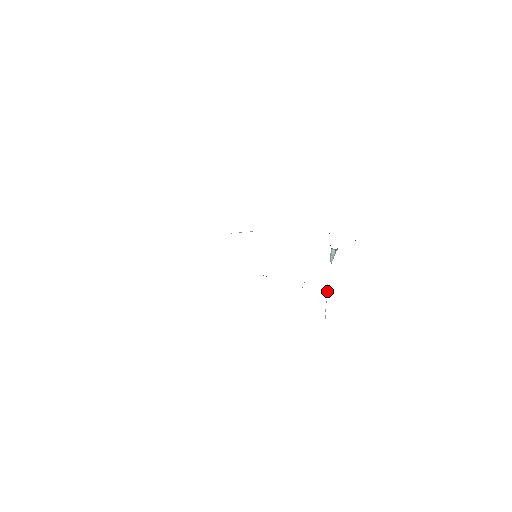
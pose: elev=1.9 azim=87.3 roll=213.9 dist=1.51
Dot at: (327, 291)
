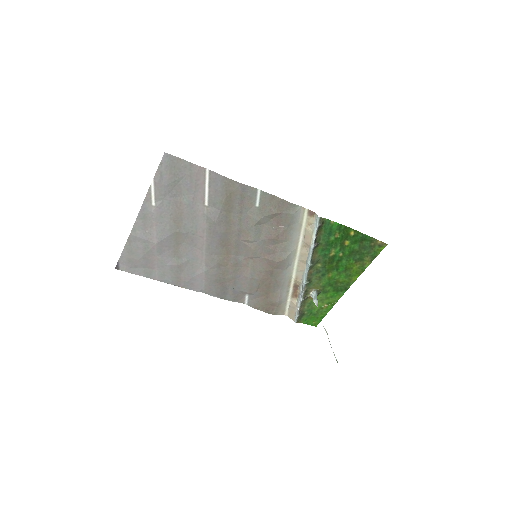
Dot at: occluded
